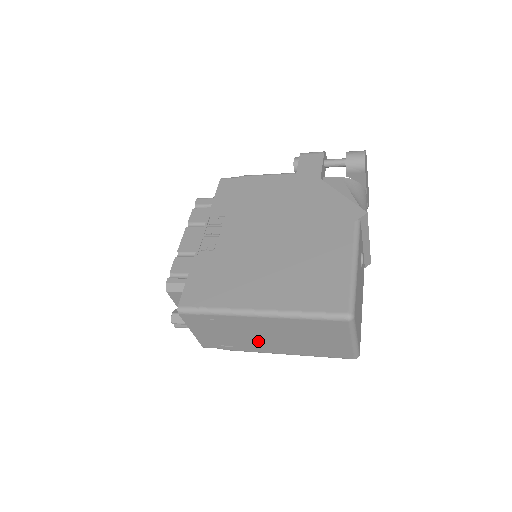
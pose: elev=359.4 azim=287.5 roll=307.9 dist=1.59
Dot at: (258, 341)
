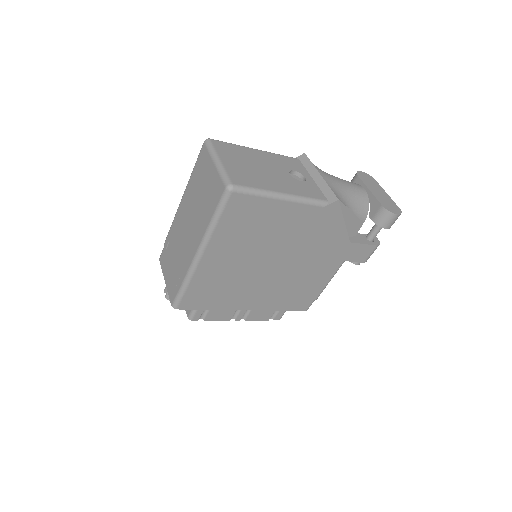
Dot at: (186, 245)
